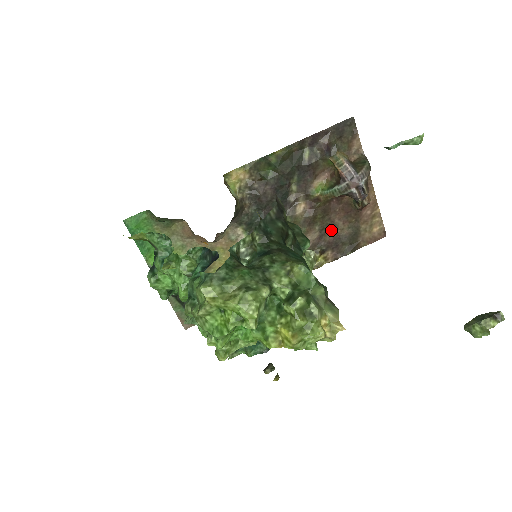
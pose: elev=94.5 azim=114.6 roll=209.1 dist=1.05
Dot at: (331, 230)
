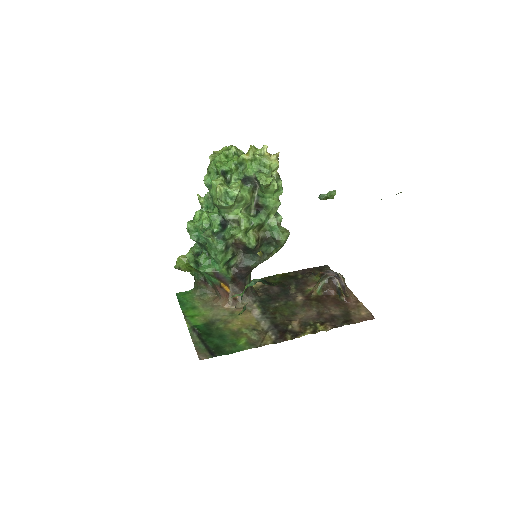
Dot at: (326, 312)
